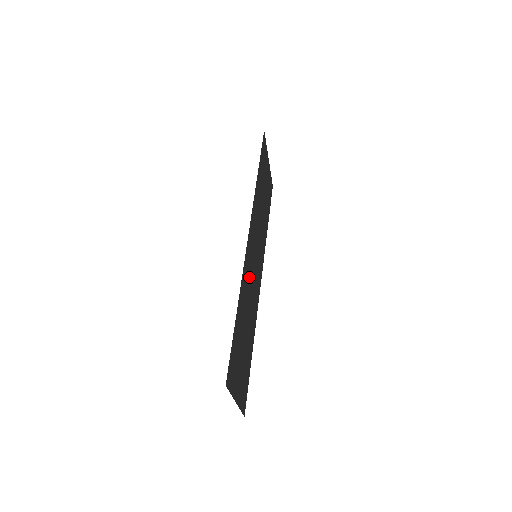
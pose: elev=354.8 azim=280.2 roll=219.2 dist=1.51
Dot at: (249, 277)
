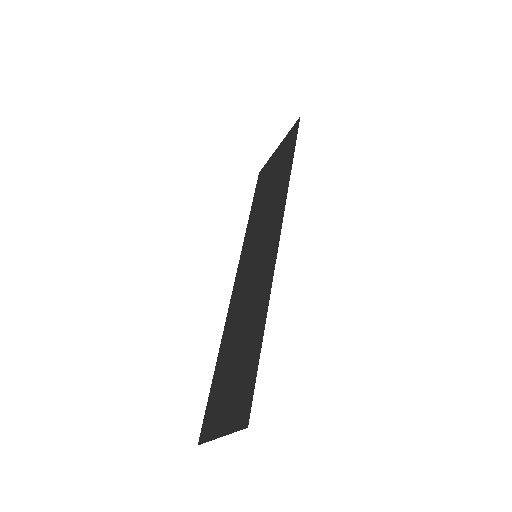
Dot at: (257, 283)
